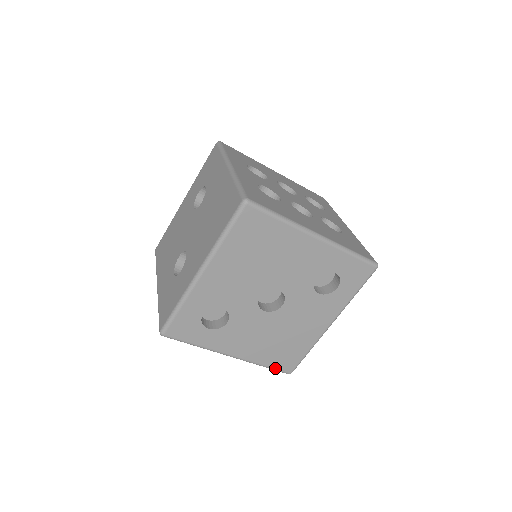
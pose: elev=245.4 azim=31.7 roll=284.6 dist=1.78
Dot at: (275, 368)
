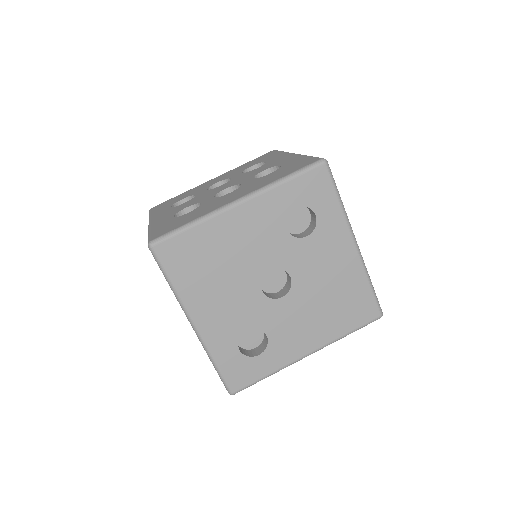
Dot at: (360, 326)
